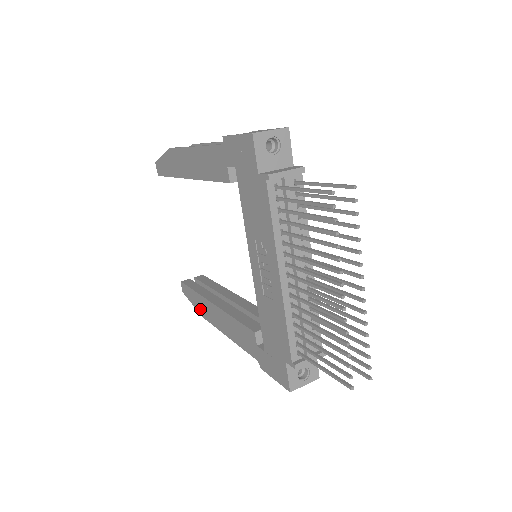
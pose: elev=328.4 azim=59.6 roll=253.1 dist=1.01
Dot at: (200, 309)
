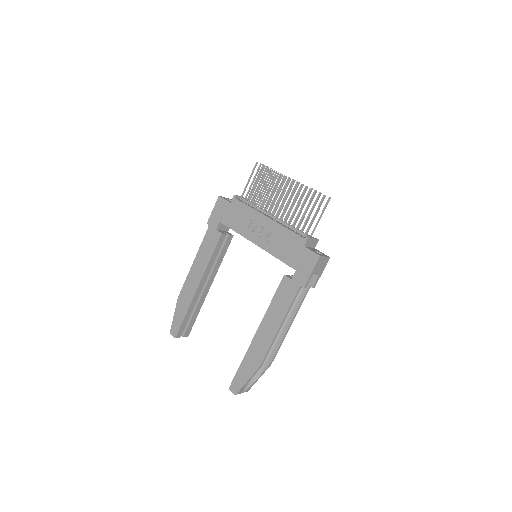
Dot at: (254, 365)
